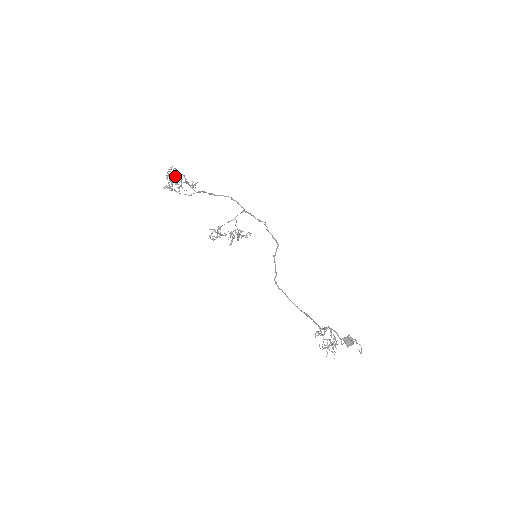
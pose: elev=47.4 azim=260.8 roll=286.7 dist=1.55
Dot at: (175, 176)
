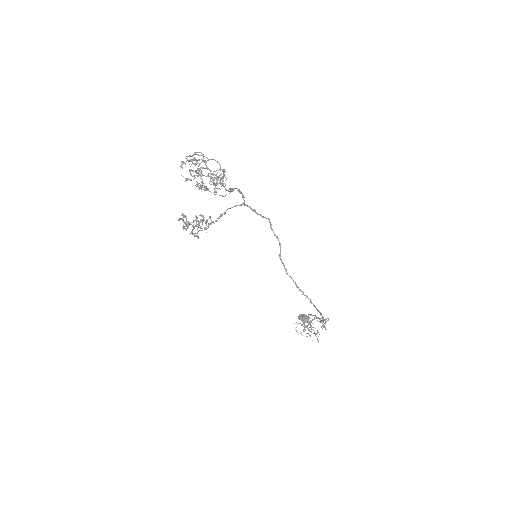
Dot at: (203, 167)
